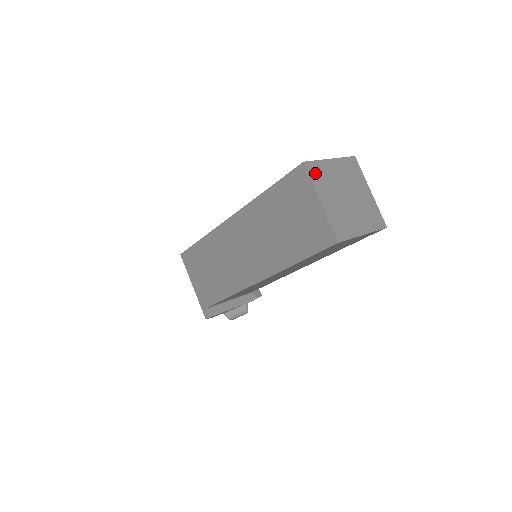
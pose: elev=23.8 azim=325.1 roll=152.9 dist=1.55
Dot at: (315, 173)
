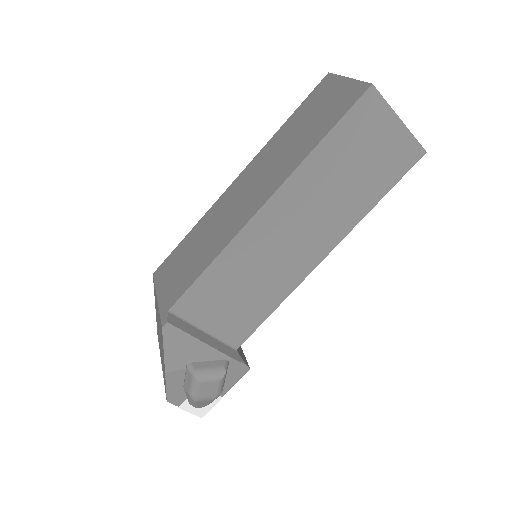
Dot at: occluded
